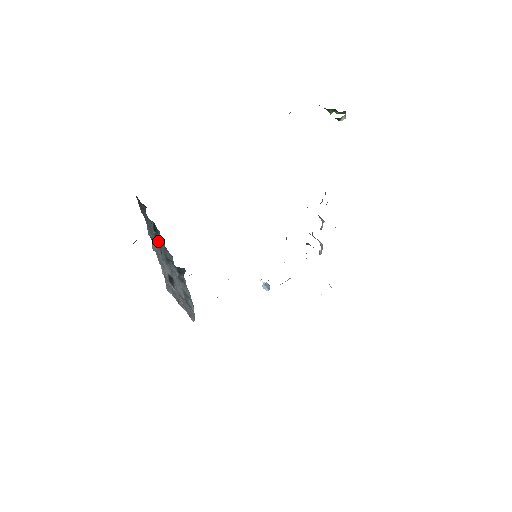
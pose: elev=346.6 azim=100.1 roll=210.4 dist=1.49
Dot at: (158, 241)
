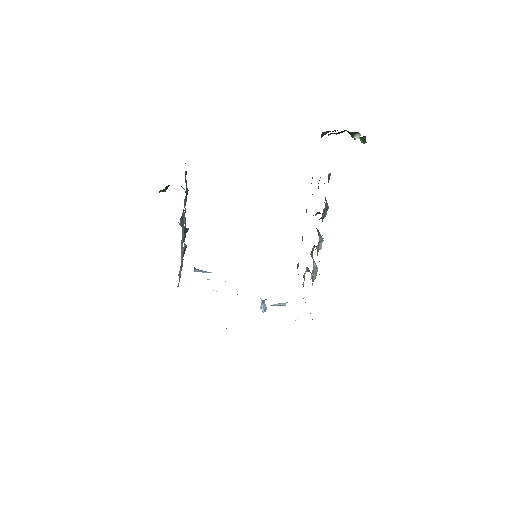
Dot at: occluded
